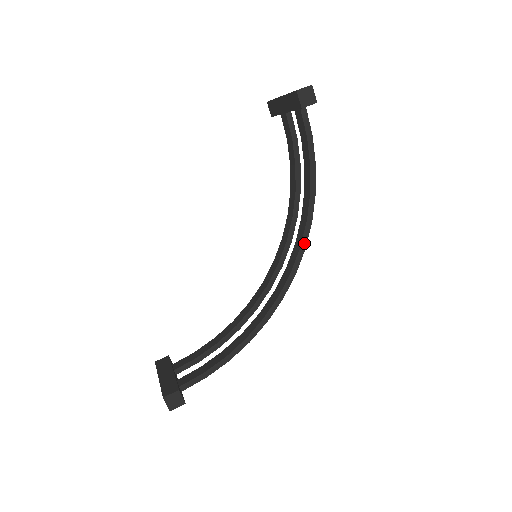
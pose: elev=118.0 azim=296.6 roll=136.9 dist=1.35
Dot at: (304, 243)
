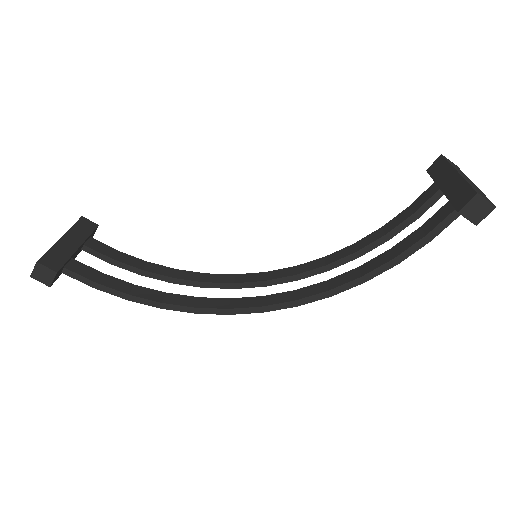
Dot at: (302, 302)
